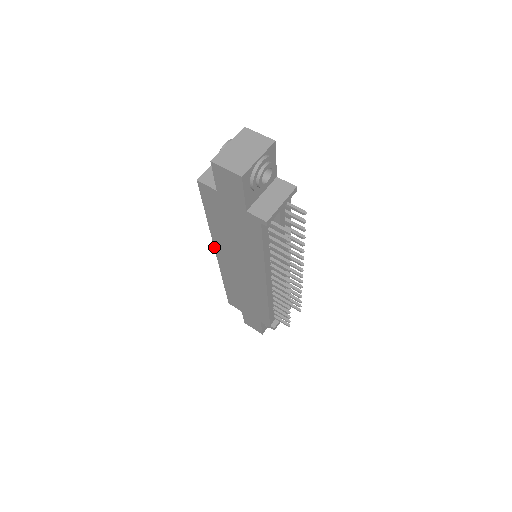
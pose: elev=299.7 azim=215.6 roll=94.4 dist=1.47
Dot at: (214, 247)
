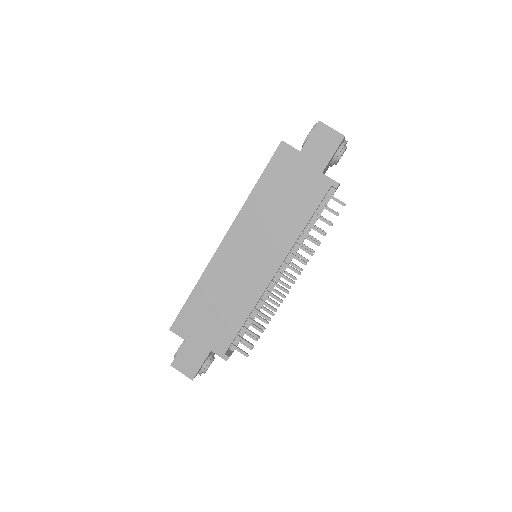
Dot at: (230, 228)
